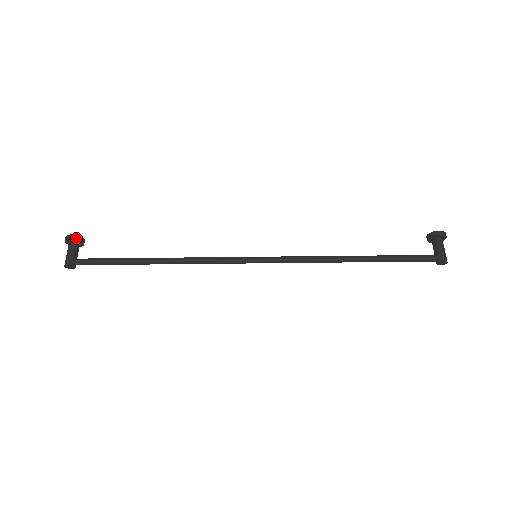
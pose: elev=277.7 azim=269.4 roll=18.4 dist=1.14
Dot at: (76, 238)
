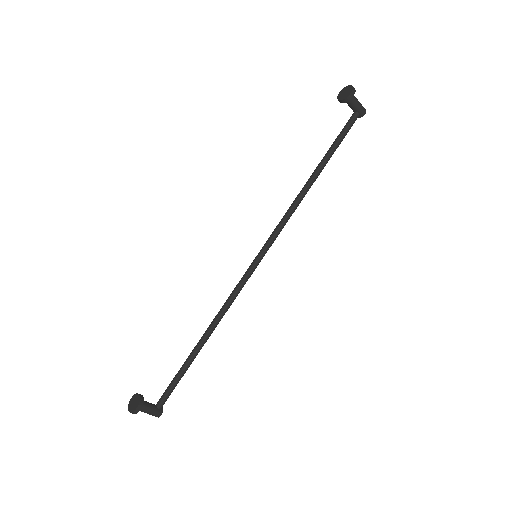
Dot at: (142, 405)
